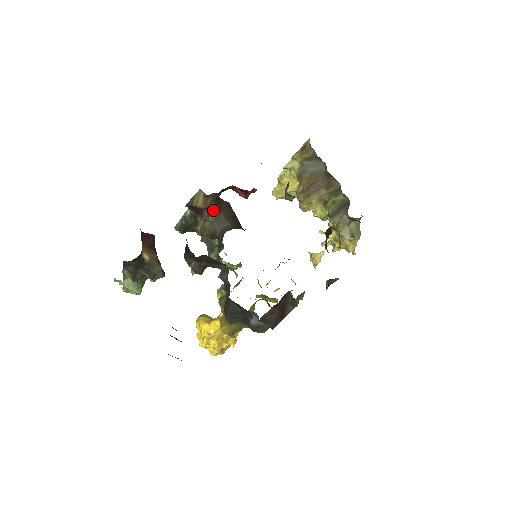
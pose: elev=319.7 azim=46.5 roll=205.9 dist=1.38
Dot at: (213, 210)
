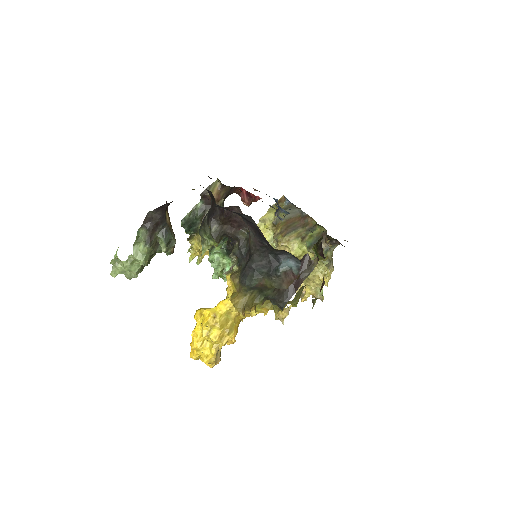
Dot at: occluded
